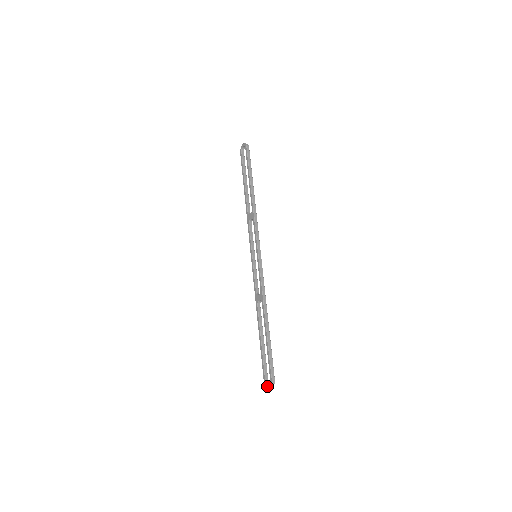
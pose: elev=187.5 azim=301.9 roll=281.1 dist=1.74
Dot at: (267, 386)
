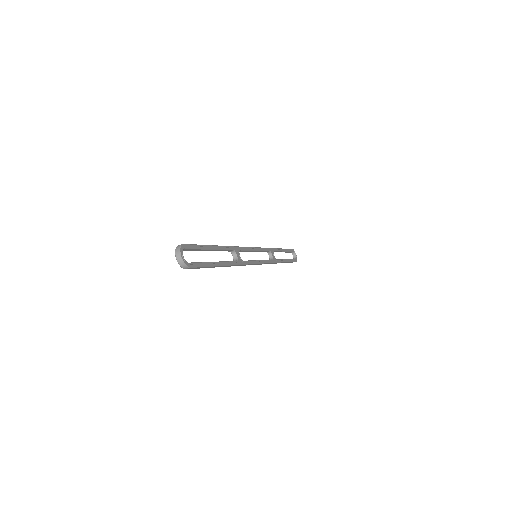
Dot at: (177, 260)
